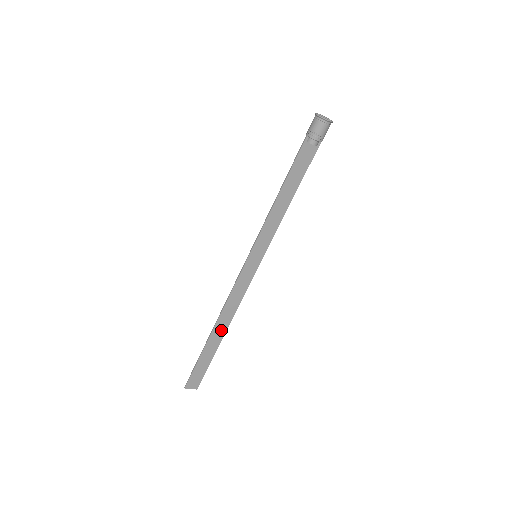
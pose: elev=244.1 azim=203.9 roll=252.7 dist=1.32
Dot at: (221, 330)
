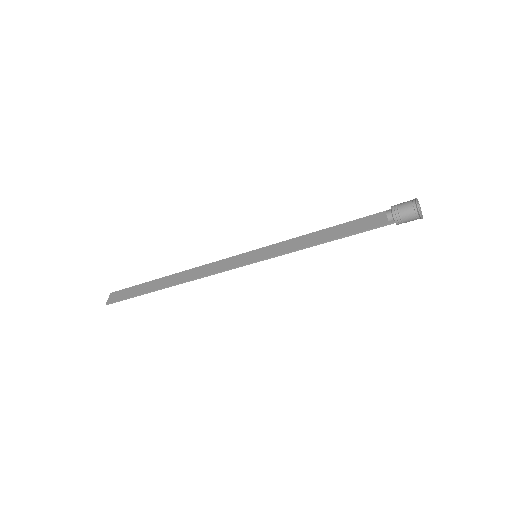
Dot at: (174, 279)
